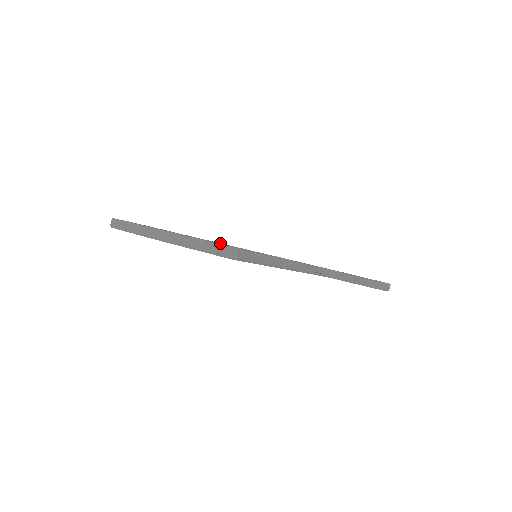
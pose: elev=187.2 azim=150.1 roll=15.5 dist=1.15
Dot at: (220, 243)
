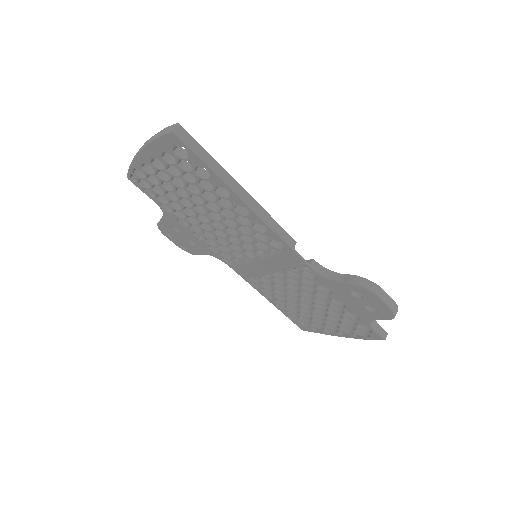
Dot at: occluded
